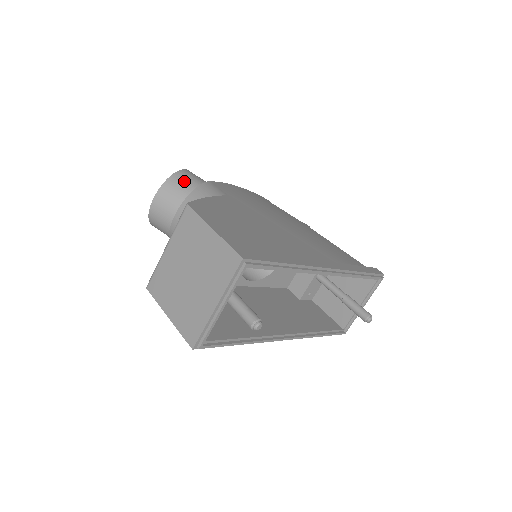
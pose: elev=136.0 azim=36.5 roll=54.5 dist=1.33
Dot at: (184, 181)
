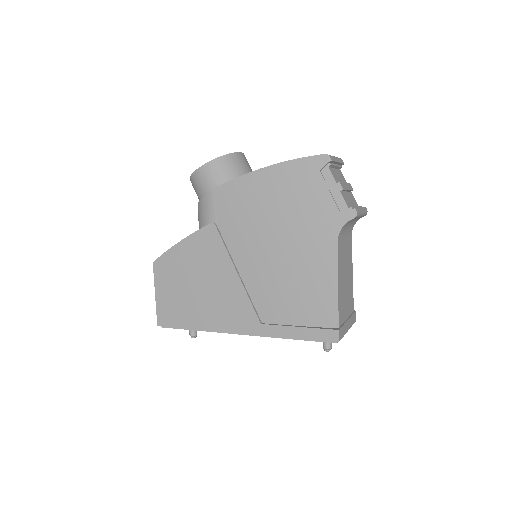
Dot at: (196, 186)
